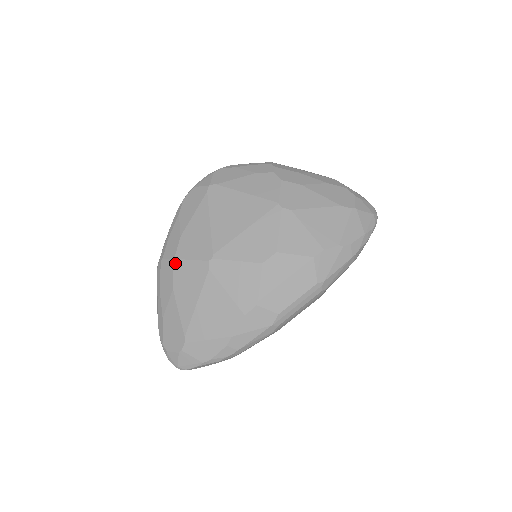
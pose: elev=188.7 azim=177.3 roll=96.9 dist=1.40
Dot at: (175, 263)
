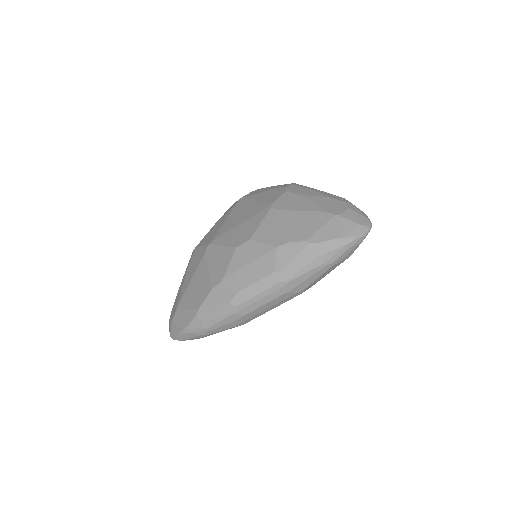
Dot at: (194, 250)
